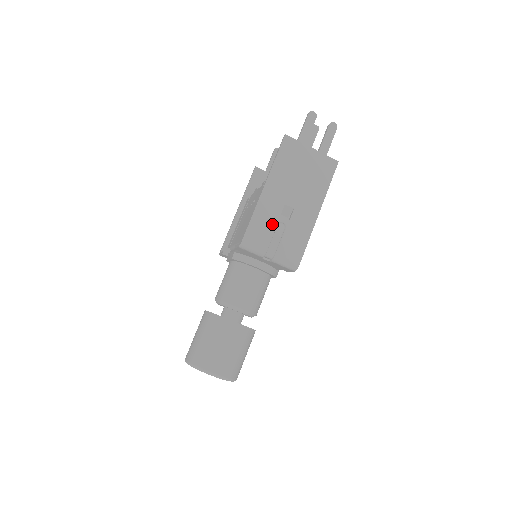
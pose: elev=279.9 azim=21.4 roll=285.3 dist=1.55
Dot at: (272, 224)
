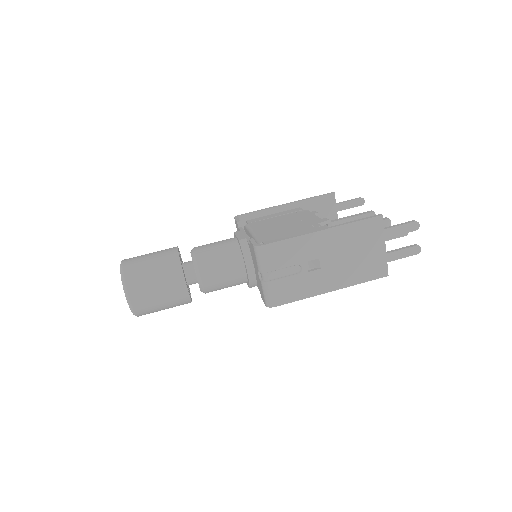
Dot at: (294, 260)
